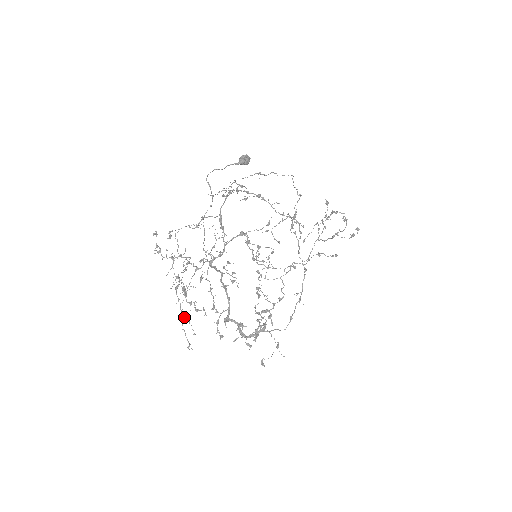
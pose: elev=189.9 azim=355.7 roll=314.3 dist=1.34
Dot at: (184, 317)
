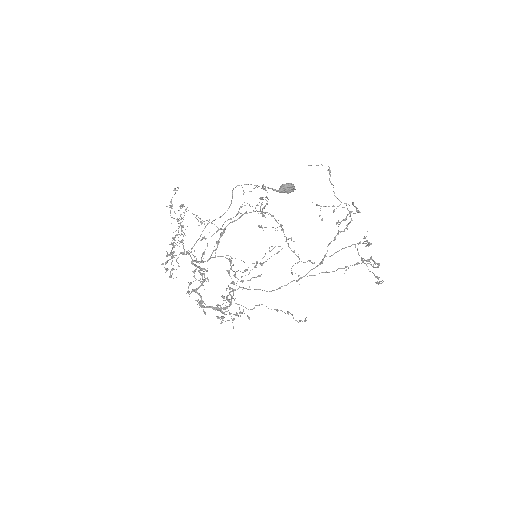
Dot at: occluded
